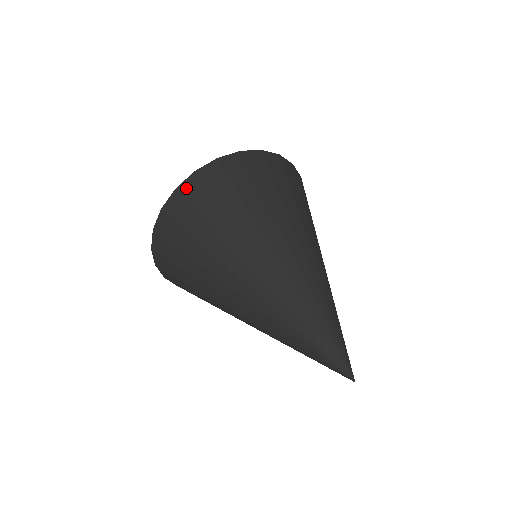
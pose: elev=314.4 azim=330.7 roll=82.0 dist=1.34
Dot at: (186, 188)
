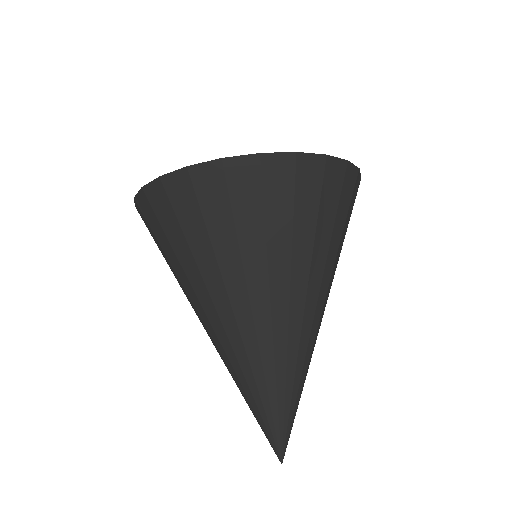
Dot at: (306, 164)
